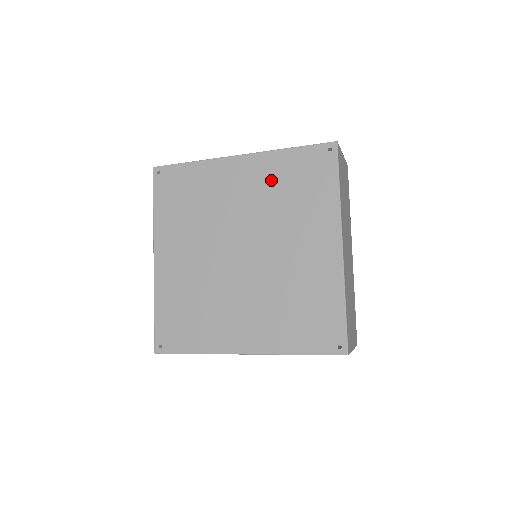
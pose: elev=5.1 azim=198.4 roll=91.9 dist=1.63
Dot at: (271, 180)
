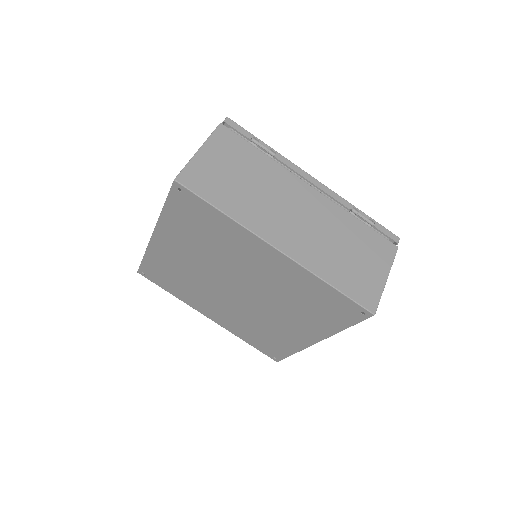
Dot at: (294, 285)
